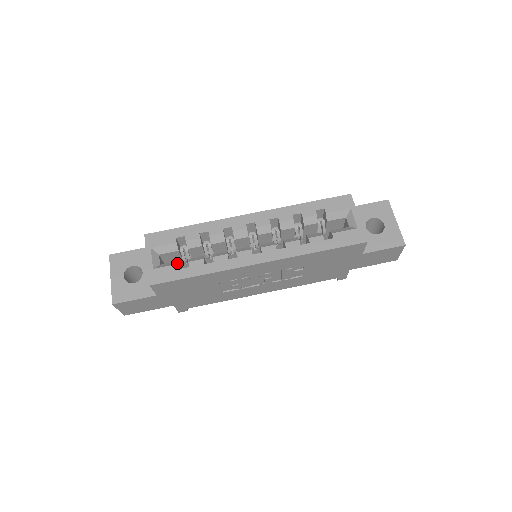
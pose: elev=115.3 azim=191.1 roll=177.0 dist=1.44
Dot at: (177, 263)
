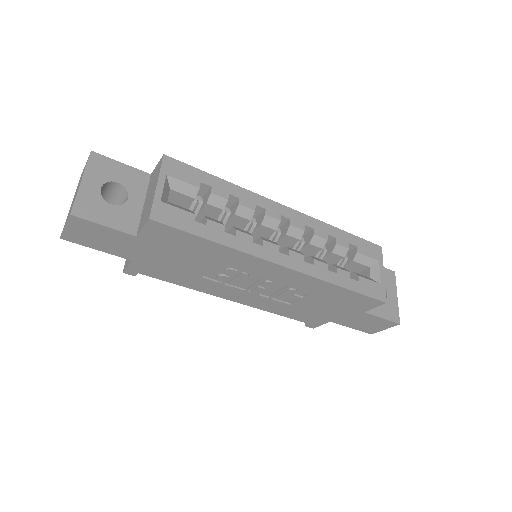
Dot at: (192, 212)
